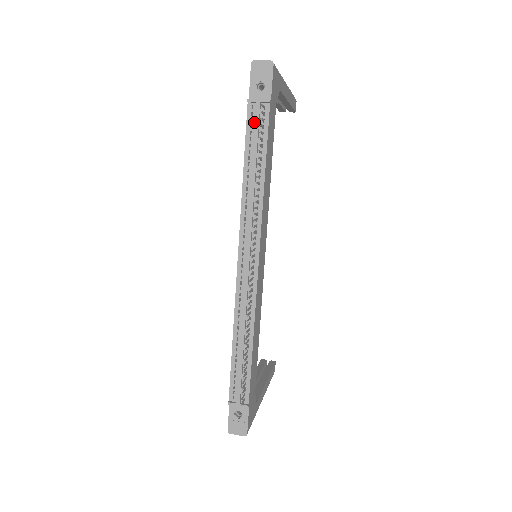
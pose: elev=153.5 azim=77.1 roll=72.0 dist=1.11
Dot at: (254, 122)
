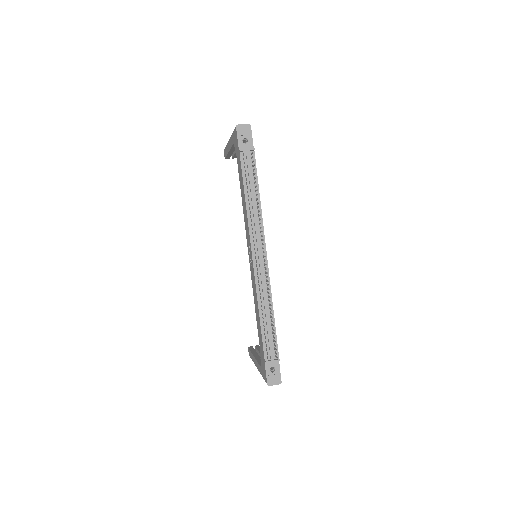
Dot at: (246, 164)
